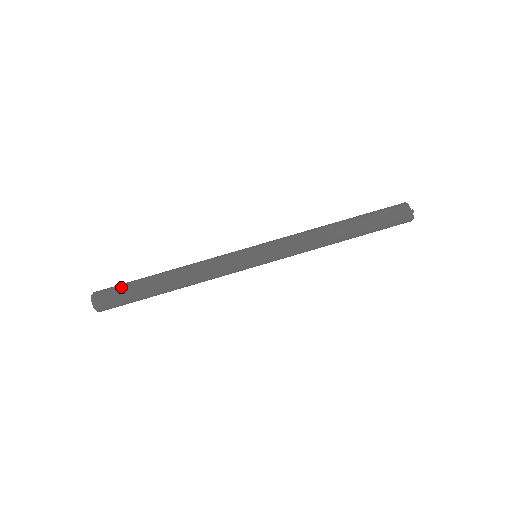
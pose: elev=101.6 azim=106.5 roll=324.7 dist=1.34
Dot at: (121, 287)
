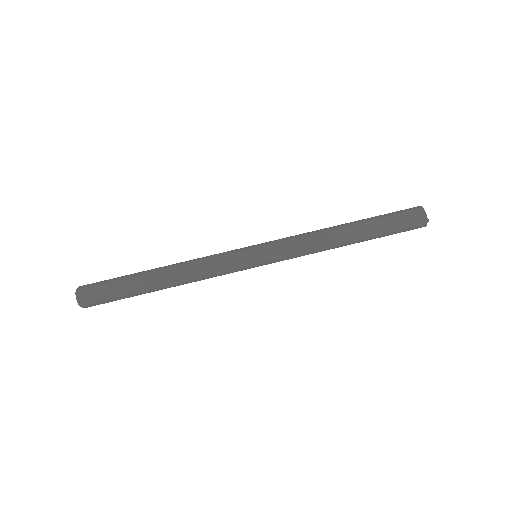
Dot at: (109, 290)
